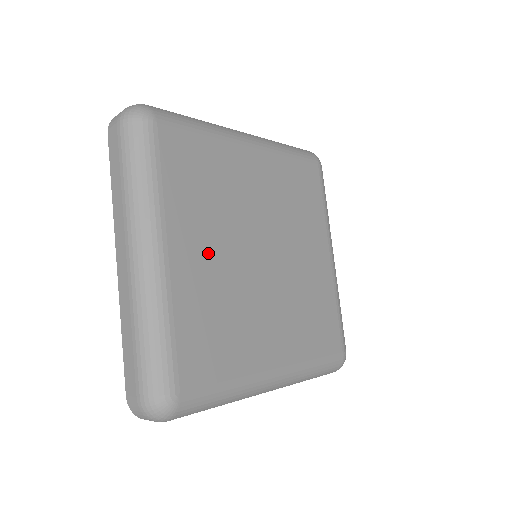
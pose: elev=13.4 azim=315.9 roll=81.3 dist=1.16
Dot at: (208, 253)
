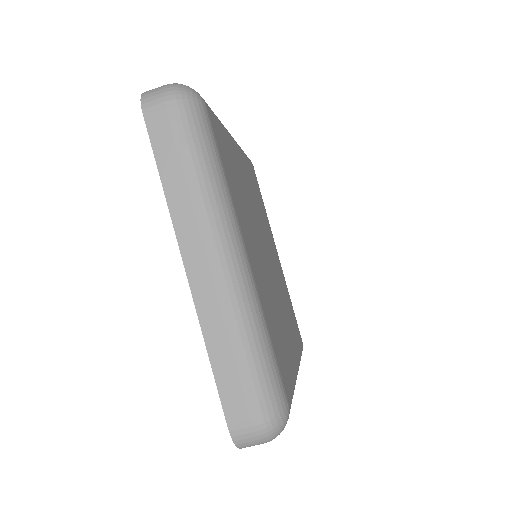
Dot at: (247, 185)
